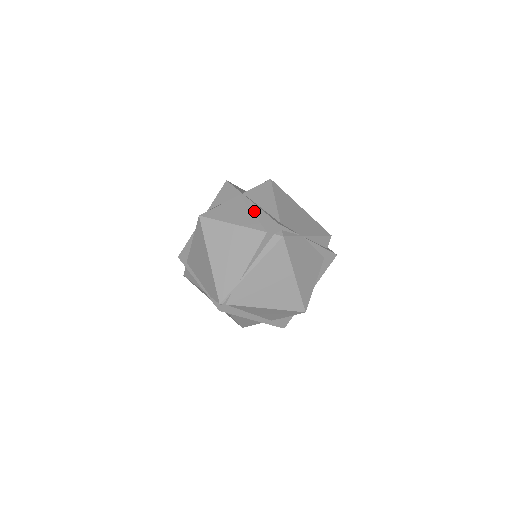
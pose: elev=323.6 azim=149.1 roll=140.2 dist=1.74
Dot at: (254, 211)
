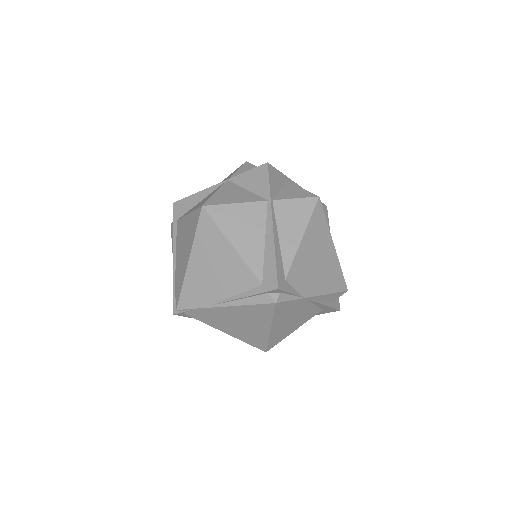
Dot at: (267, 242)
